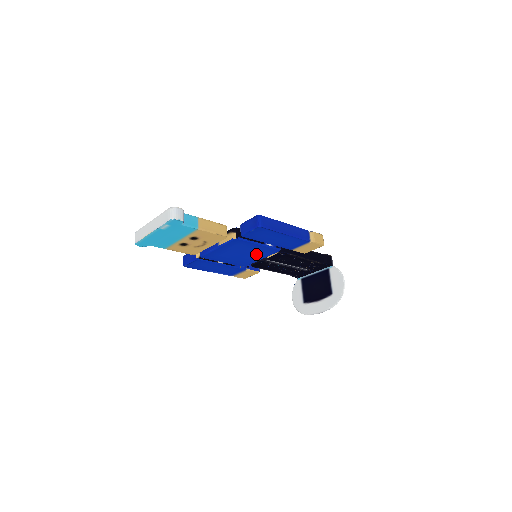
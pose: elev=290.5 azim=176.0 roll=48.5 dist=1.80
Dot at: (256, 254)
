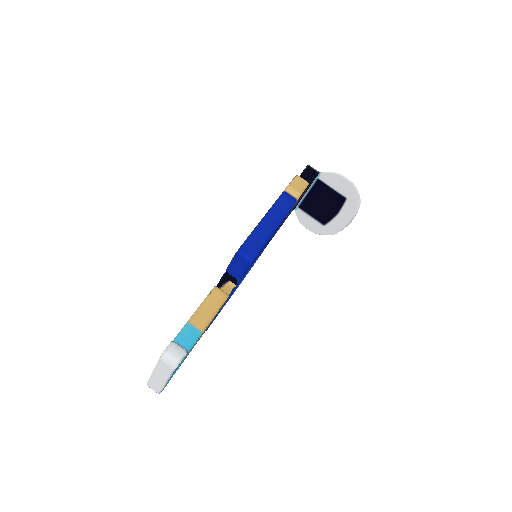
Dot at: occluded
